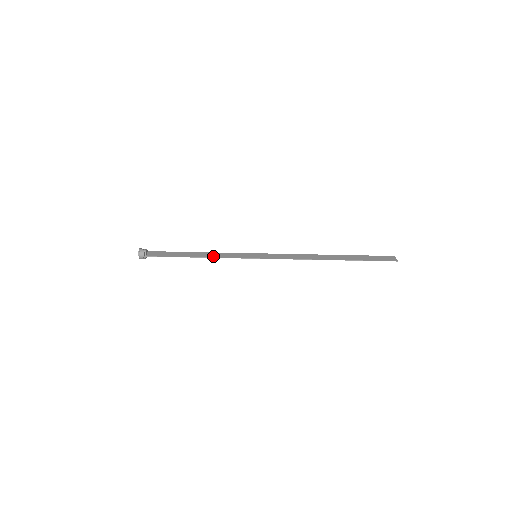
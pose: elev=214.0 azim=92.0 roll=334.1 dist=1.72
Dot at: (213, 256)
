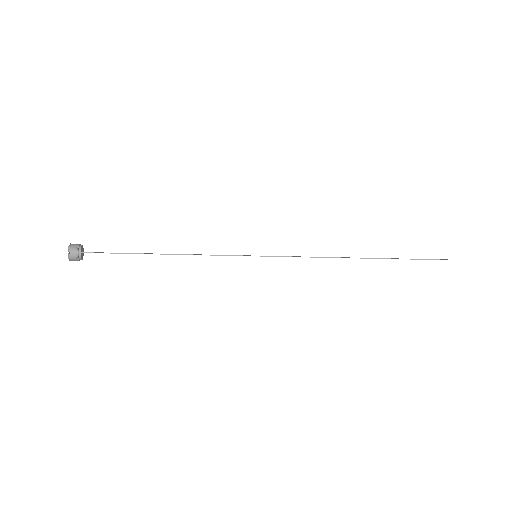
Dot at: (190, 254)
